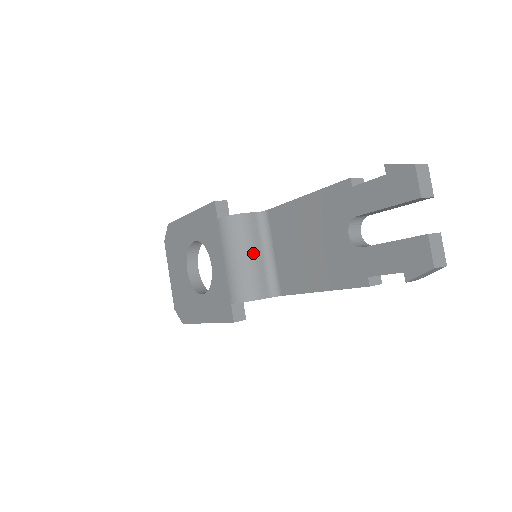
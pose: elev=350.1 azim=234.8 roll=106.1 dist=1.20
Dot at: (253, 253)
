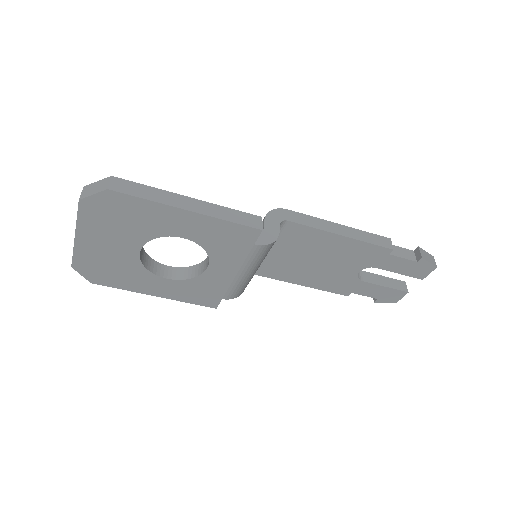
Dot at: occluded
